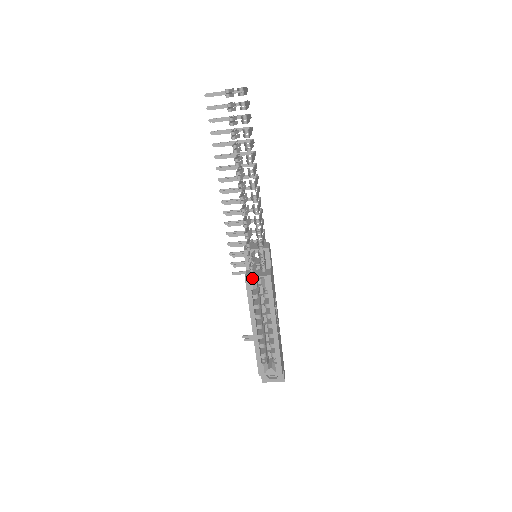
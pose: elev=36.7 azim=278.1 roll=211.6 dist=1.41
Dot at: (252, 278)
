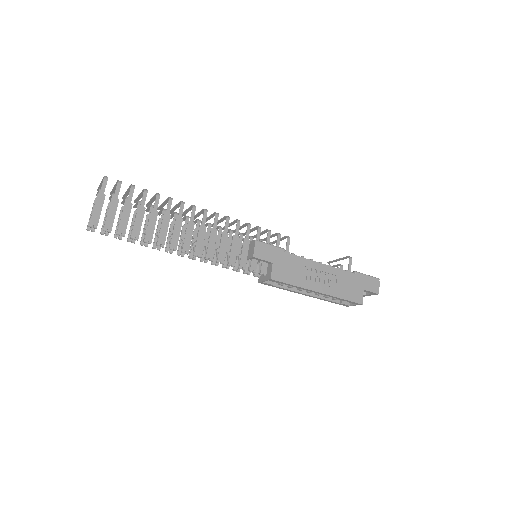
Dot at: (263, 281)
